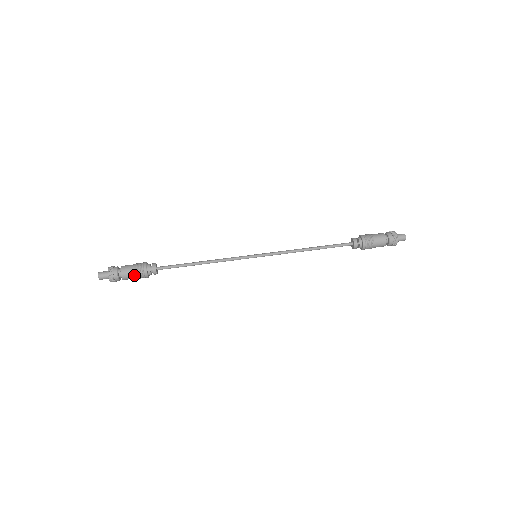
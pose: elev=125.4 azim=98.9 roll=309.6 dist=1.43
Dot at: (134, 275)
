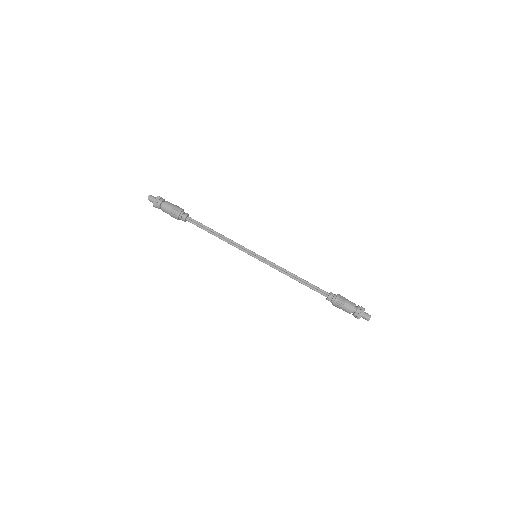
Dot at: (170, 215)
